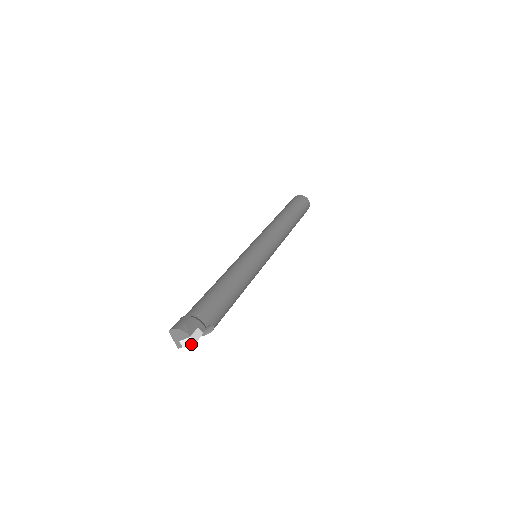
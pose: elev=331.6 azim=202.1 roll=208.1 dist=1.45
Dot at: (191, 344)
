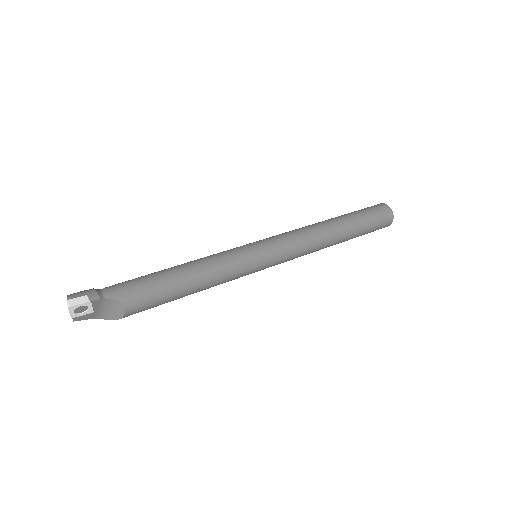
Dot at: (68, 309)
